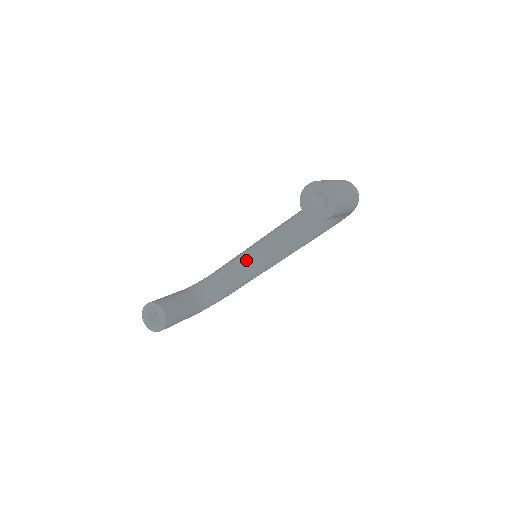
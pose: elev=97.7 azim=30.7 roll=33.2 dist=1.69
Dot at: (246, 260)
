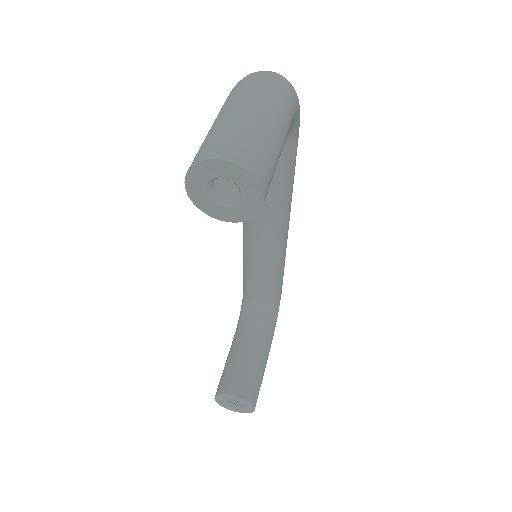
Dot at: (254, 260)
